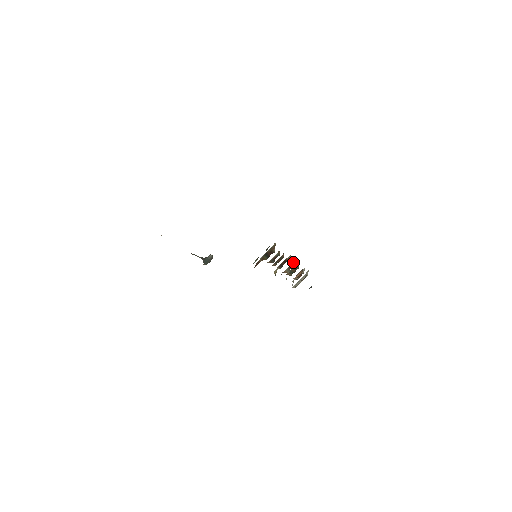
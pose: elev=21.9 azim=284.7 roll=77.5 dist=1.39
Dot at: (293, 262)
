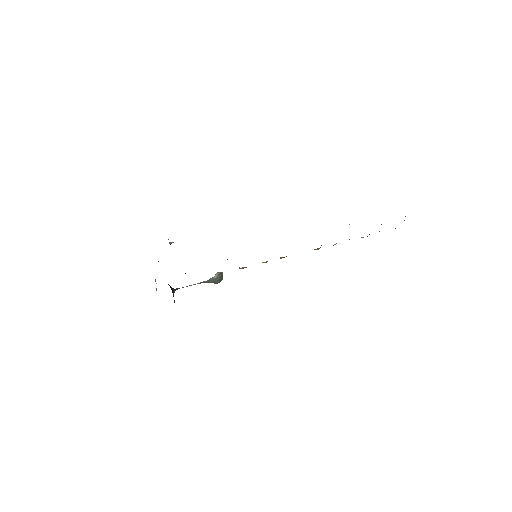
Dot at: occluded
